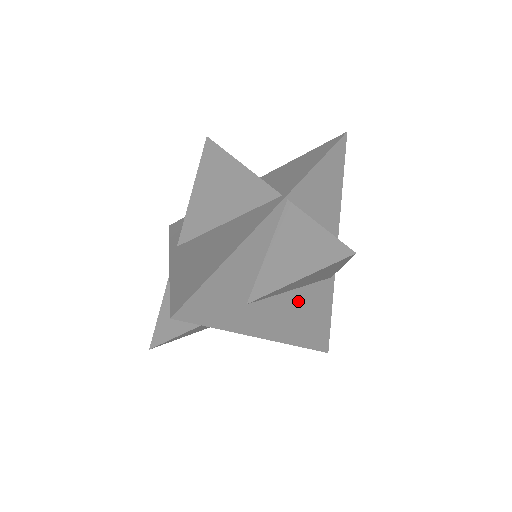
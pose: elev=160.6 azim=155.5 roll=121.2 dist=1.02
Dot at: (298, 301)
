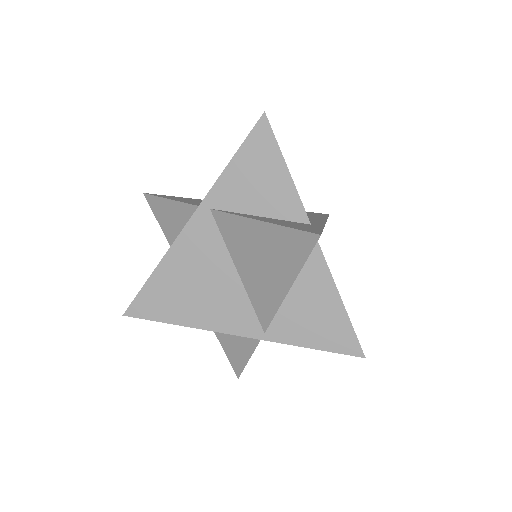
Dot at: occluded
